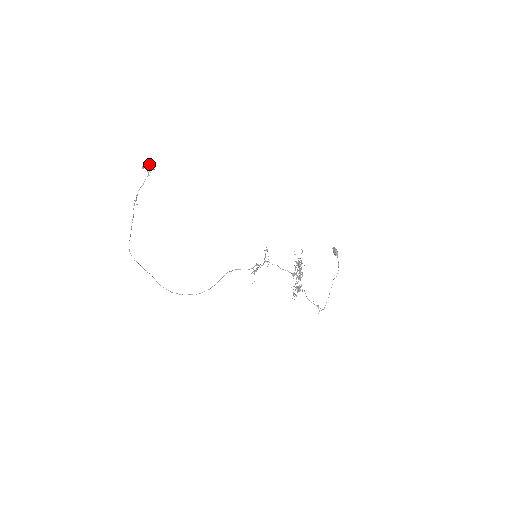
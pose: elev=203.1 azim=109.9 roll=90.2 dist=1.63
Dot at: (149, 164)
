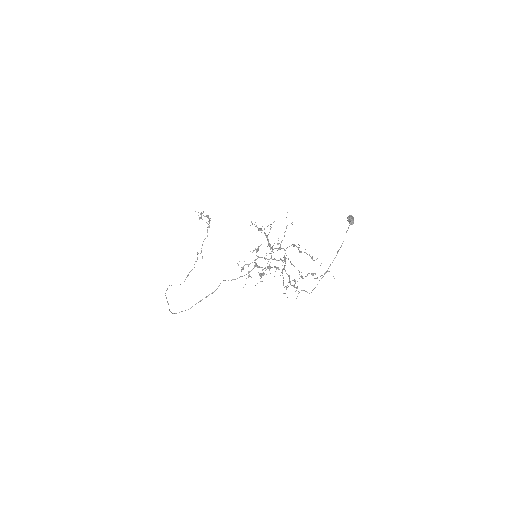
Dot at: (202, 213)
